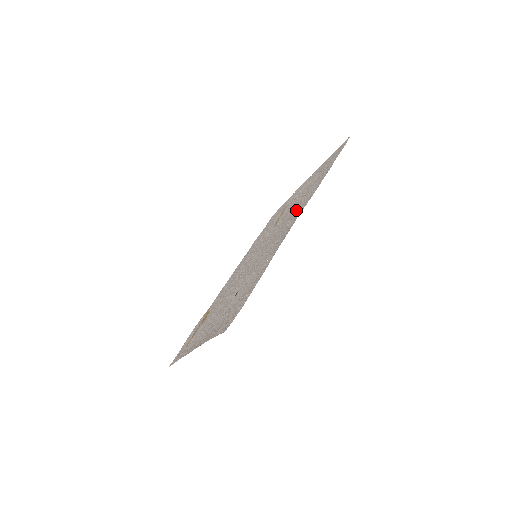
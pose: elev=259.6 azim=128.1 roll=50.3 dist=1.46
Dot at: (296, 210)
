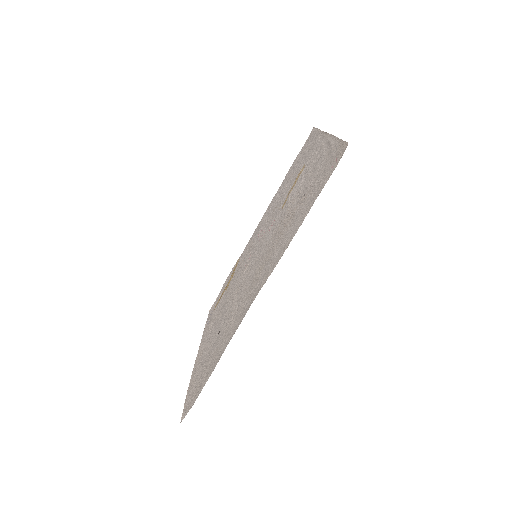
Dot at: (272, 253)
